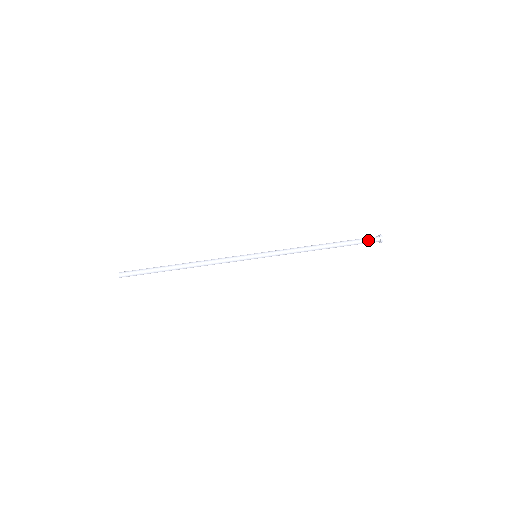
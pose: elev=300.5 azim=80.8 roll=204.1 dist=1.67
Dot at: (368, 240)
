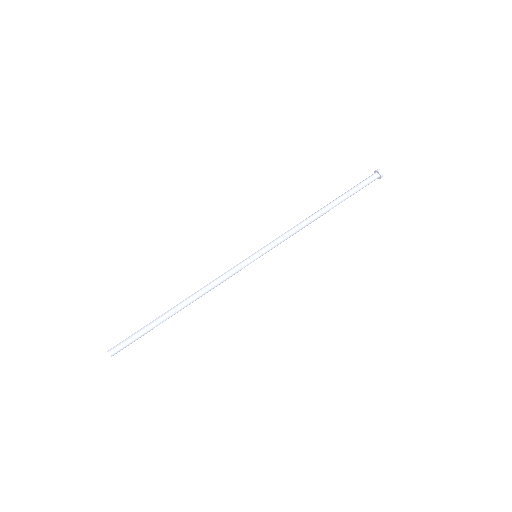
Dot at: (366, 180)
